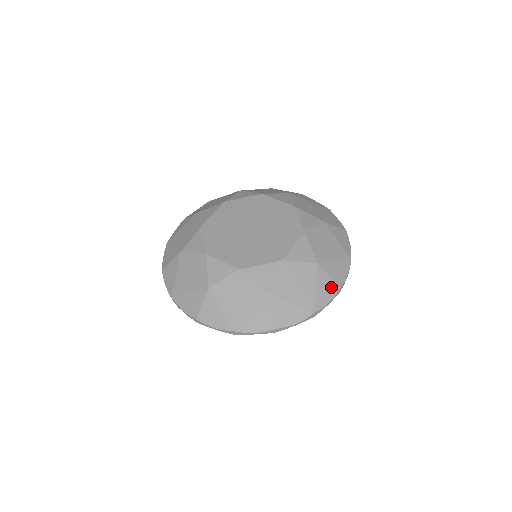
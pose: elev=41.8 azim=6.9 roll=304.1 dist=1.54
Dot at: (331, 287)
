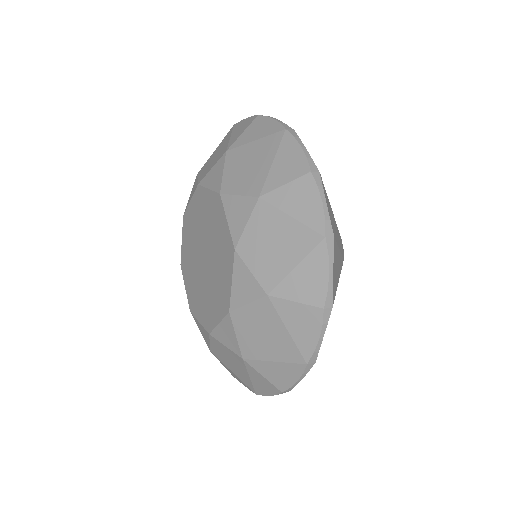
Dot at: (269, 386)
